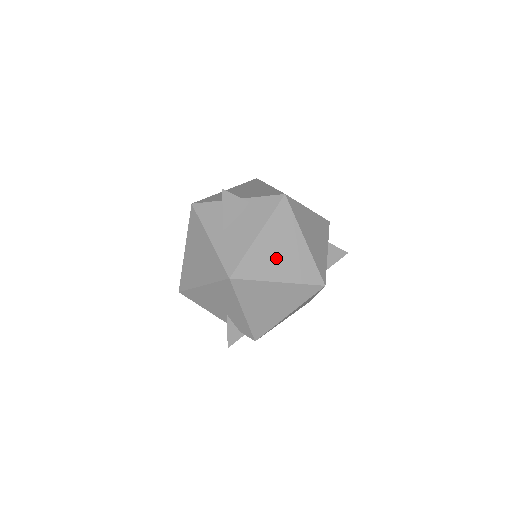
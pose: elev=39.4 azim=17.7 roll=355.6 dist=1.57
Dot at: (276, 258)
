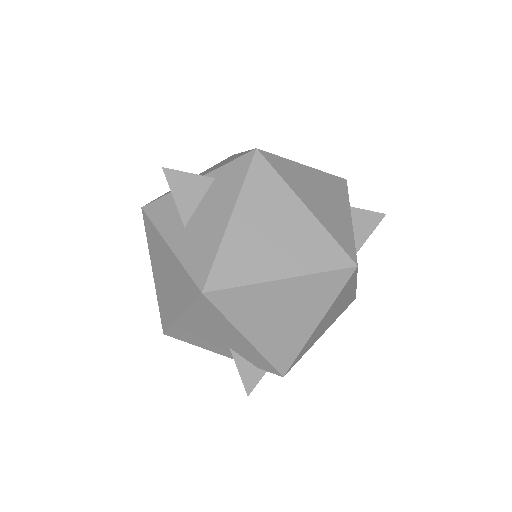
Dot at: (268, 244)
